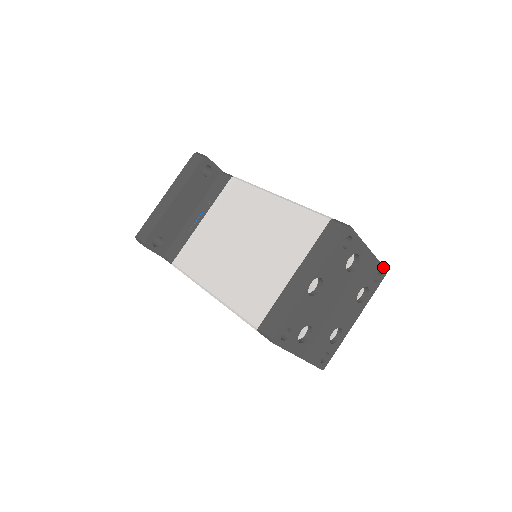
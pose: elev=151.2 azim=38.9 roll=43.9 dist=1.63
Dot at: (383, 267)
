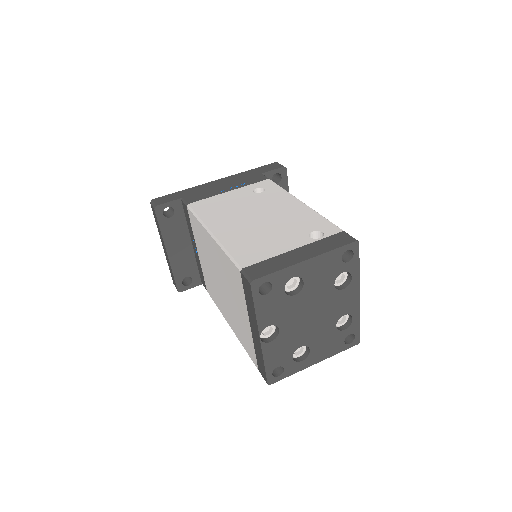
Dot at: (346, 245)
